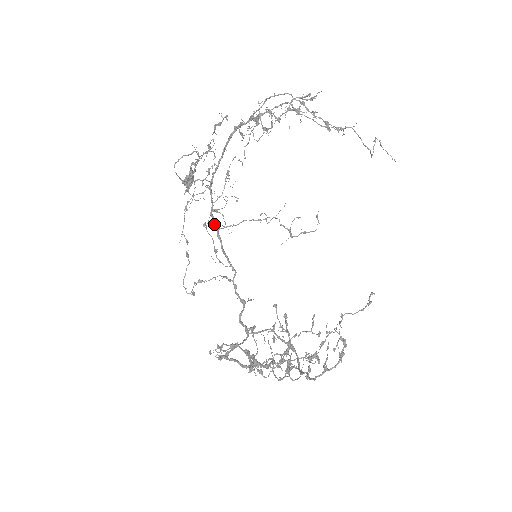
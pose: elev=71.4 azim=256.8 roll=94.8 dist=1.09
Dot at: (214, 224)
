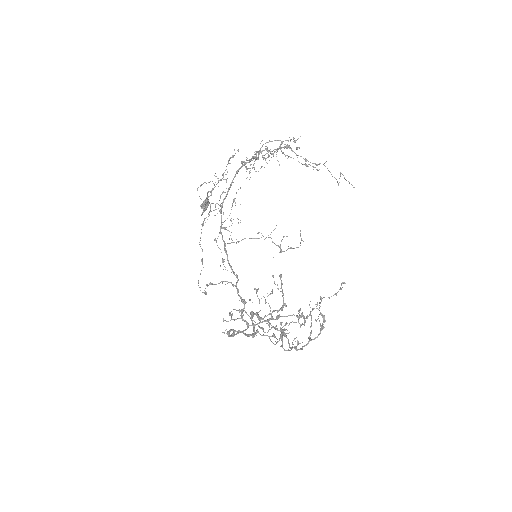
Dot at: occluded
